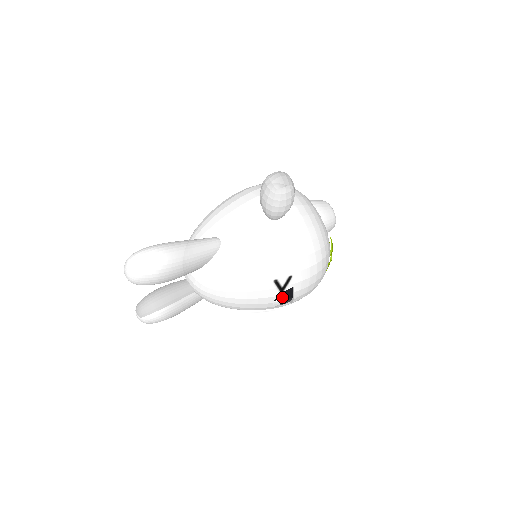
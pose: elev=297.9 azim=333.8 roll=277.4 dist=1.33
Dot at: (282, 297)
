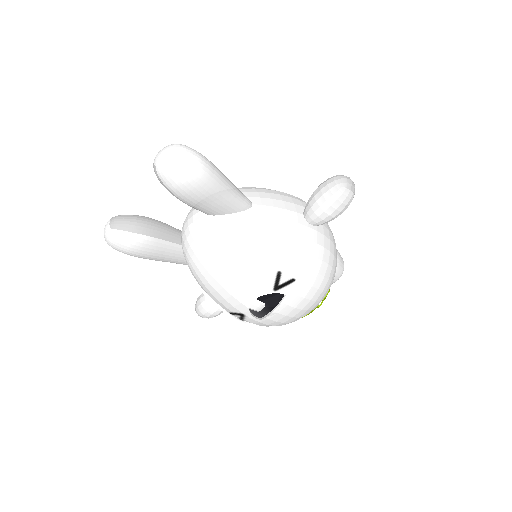
Dot at: (268, 298)
